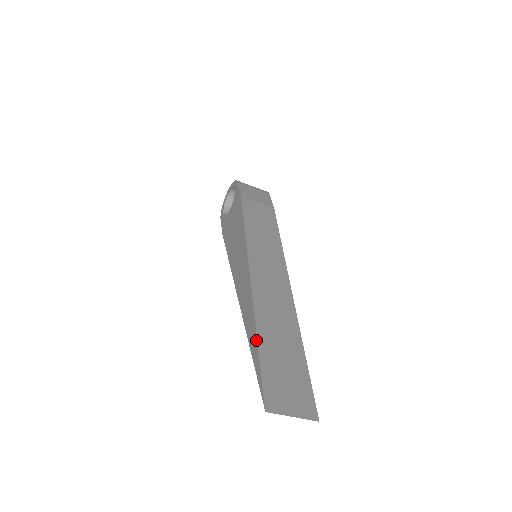
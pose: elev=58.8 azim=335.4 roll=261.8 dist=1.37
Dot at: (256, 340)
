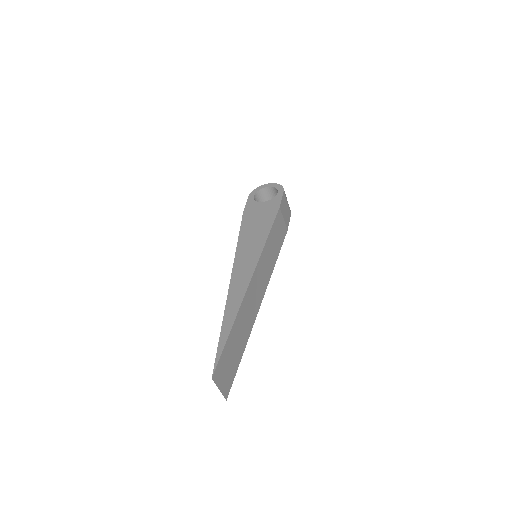
Dot at: (231, 327)
